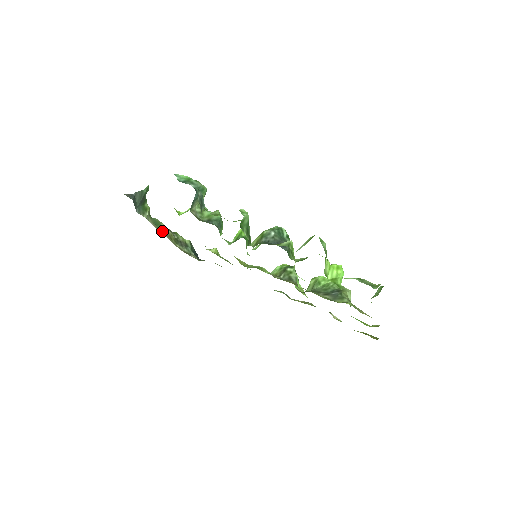
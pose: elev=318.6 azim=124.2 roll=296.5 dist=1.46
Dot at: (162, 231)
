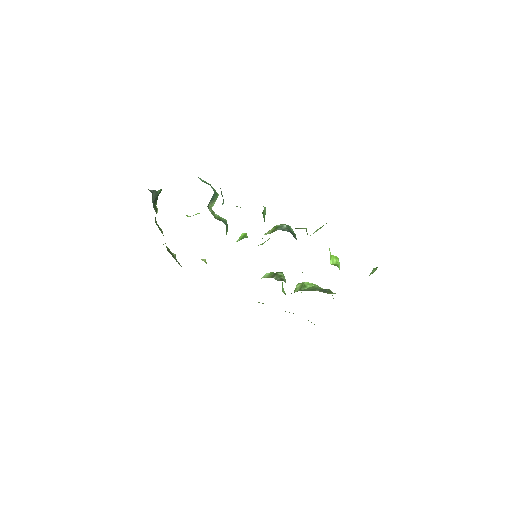
Dot at: occluded
